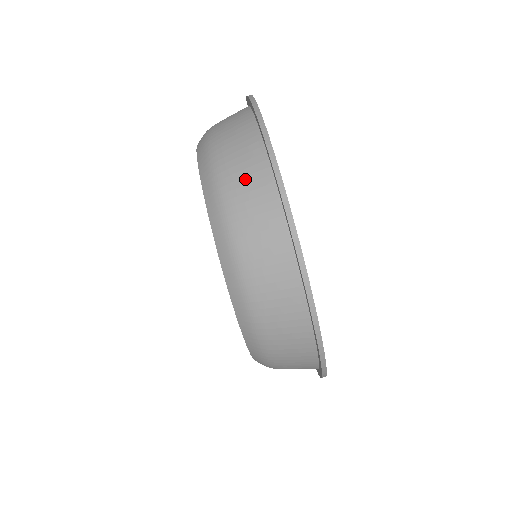
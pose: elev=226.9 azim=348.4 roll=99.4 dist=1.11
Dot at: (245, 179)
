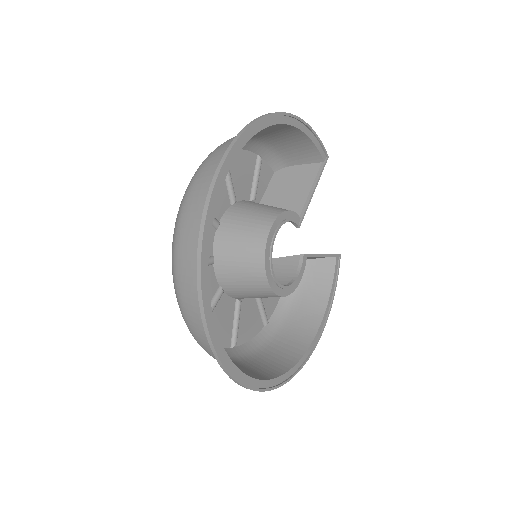
Dot at: occluded
